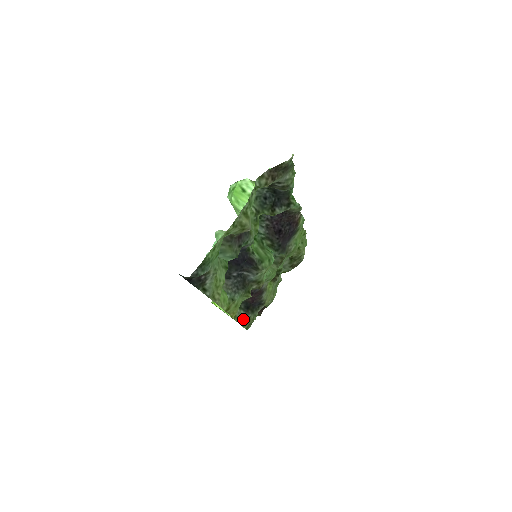
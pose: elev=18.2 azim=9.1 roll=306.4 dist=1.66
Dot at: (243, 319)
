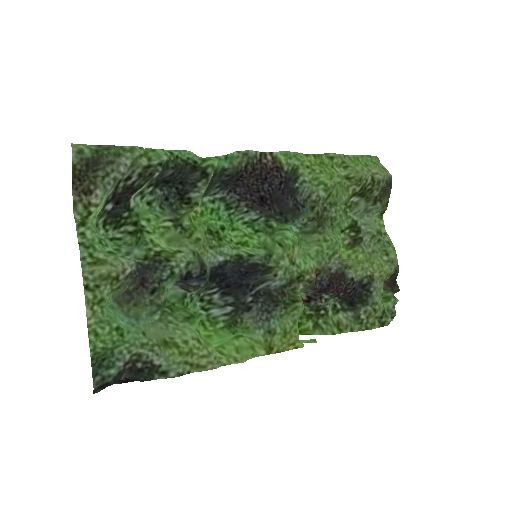
Dot at: (357, 322)
